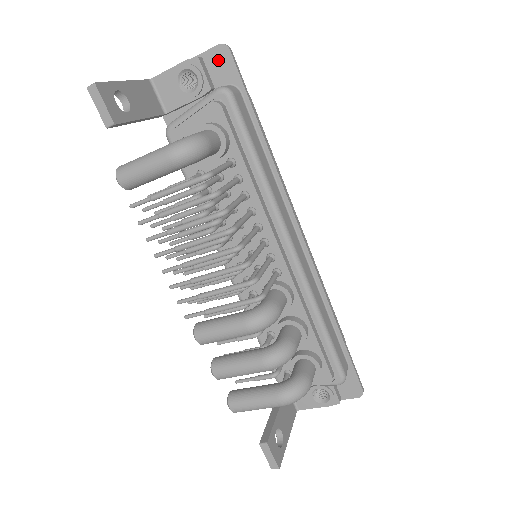
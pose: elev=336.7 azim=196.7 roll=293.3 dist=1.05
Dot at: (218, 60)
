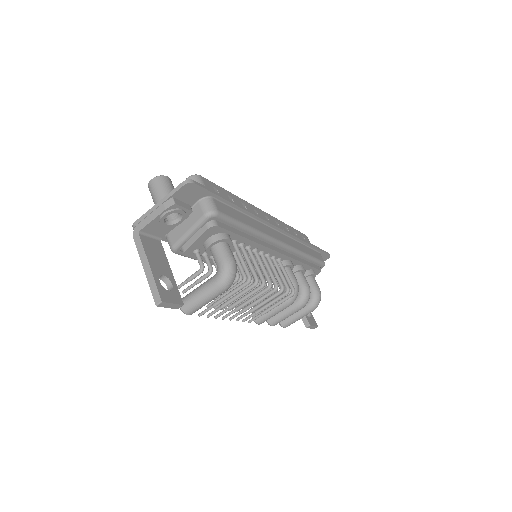
Dot at: (187, 192)
